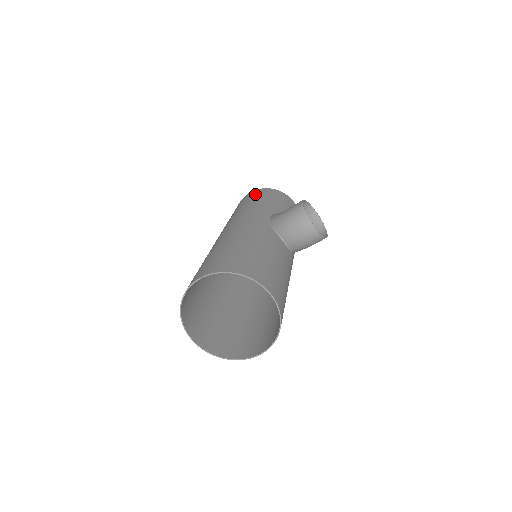
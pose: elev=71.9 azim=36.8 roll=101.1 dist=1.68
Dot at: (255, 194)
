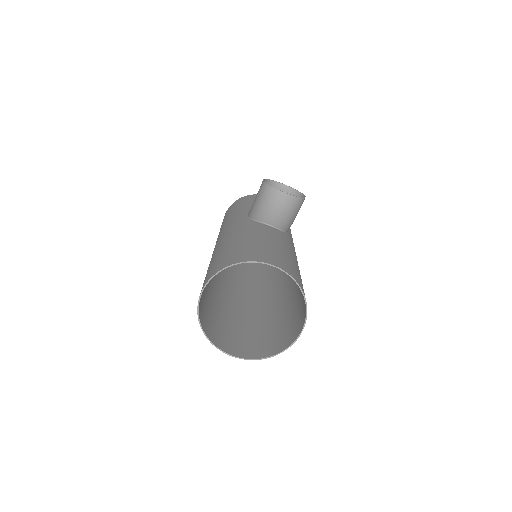
Dot at: (229, 210)
